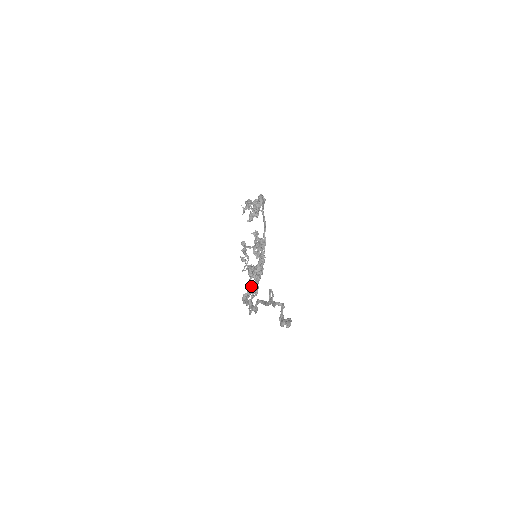
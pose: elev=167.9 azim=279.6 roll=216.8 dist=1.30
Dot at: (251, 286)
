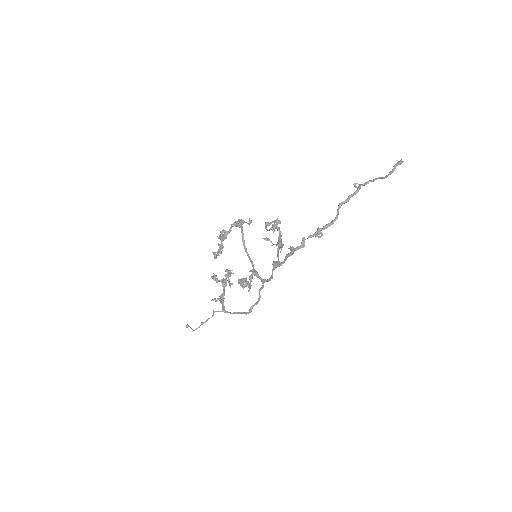
Dot at: (275, 263)
